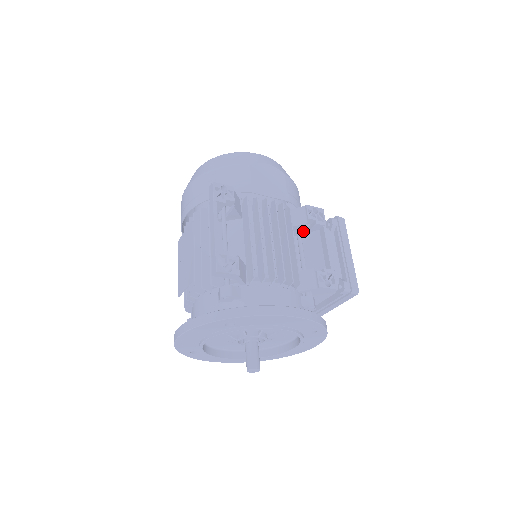
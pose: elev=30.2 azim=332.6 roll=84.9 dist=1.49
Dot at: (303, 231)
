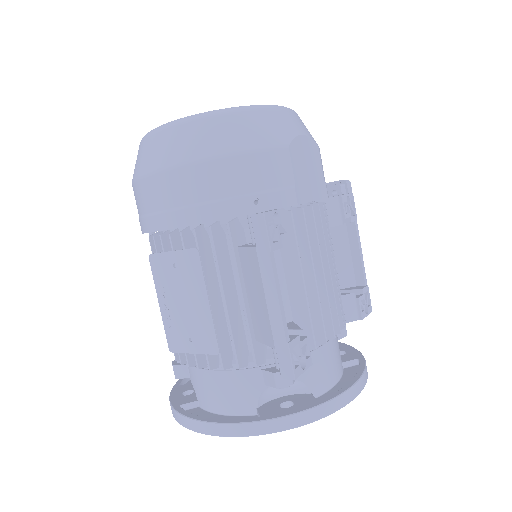
Dot at: occluded
